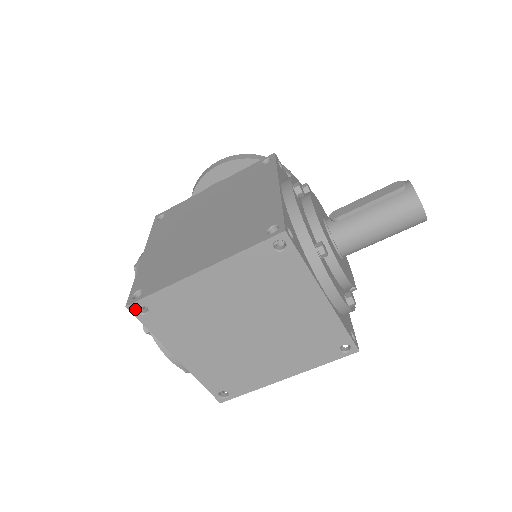
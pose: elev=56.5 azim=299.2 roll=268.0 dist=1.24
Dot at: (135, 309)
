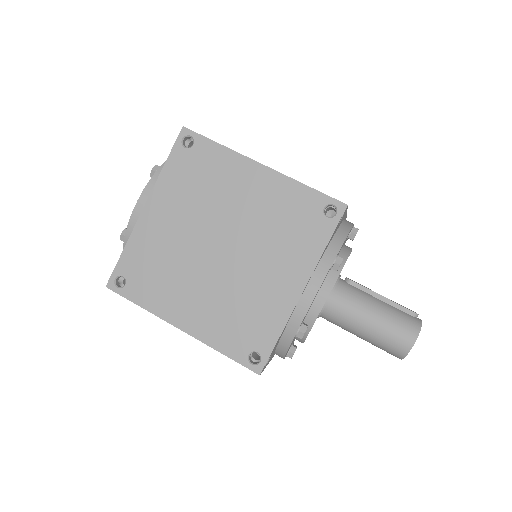
Dot at: (185, 136)
